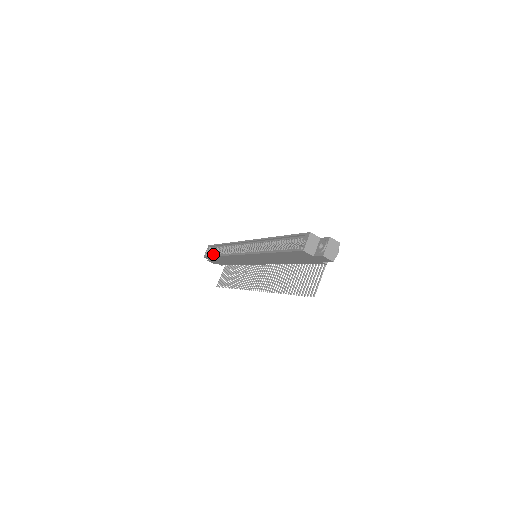
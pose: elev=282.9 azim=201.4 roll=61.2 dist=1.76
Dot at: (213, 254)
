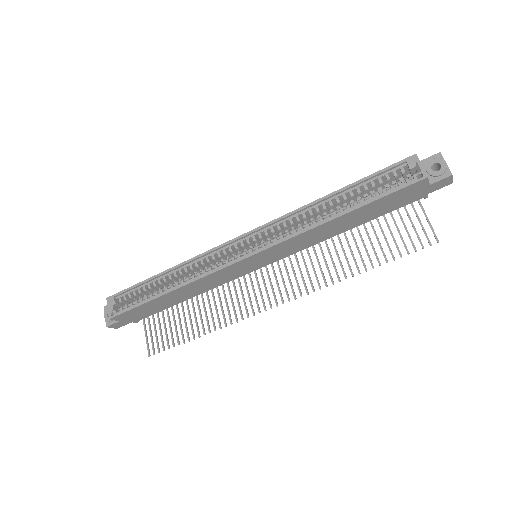
Dot at: (136, 302)
